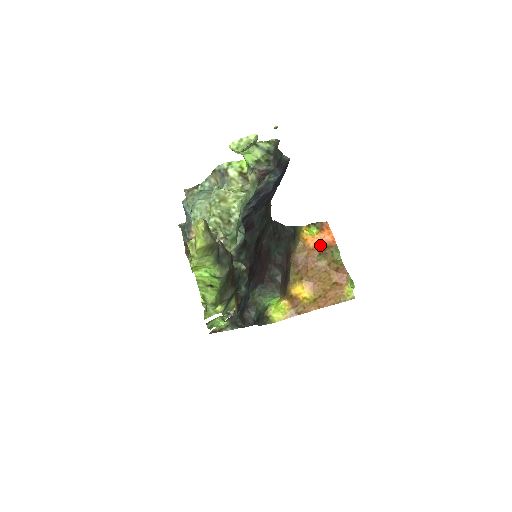
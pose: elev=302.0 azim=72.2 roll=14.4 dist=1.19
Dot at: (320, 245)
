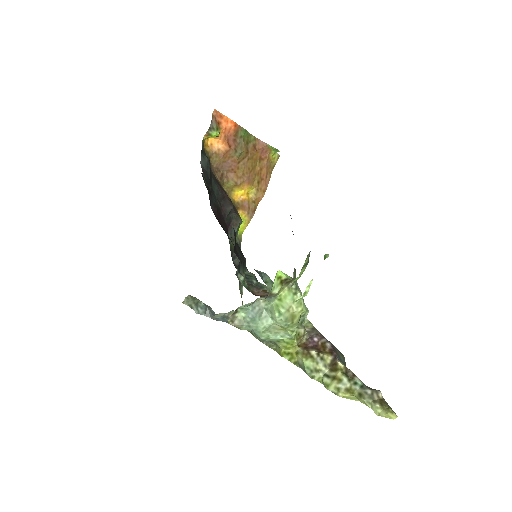
Dot at: (227, 140)
